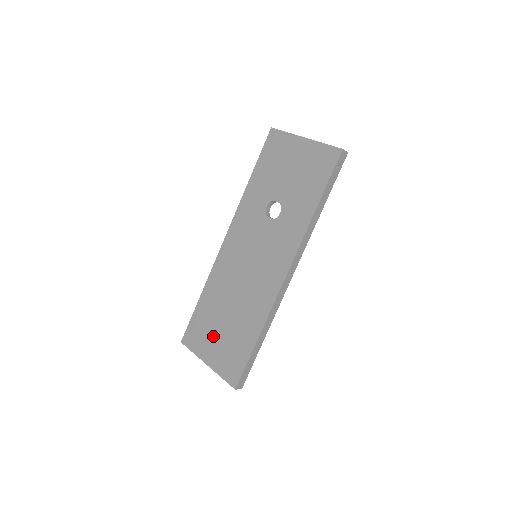
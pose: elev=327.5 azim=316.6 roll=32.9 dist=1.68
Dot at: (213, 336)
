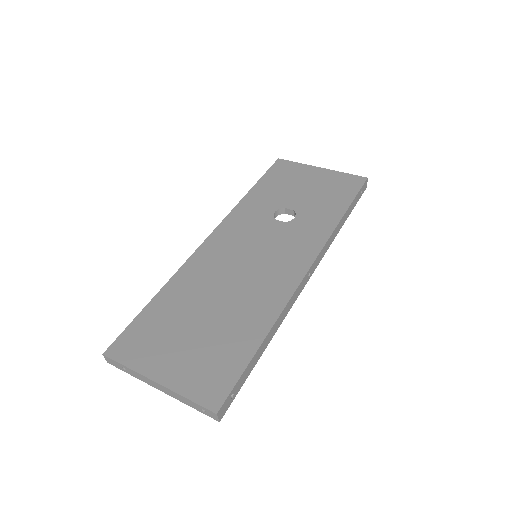
Dot at: (176, 341)
